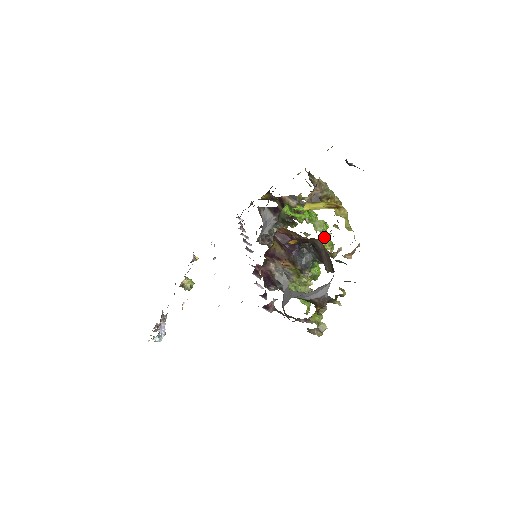
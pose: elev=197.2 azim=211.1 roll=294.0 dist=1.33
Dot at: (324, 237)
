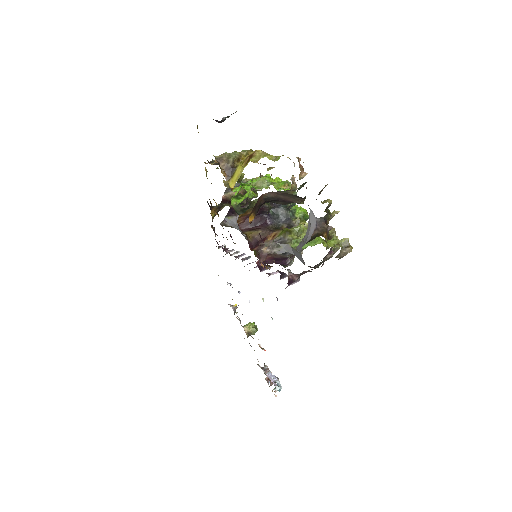
Dot at: (274, 185)
